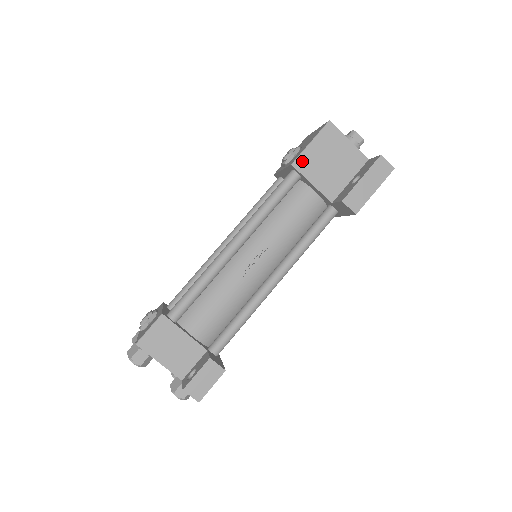
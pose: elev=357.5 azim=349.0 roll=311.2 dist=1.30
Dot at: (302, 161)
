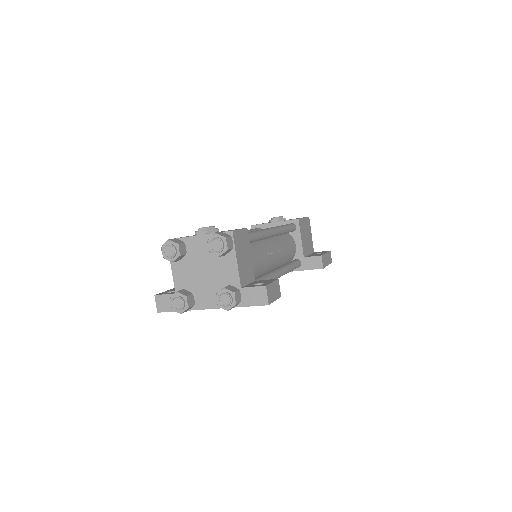
Dot at: (301, 222)
